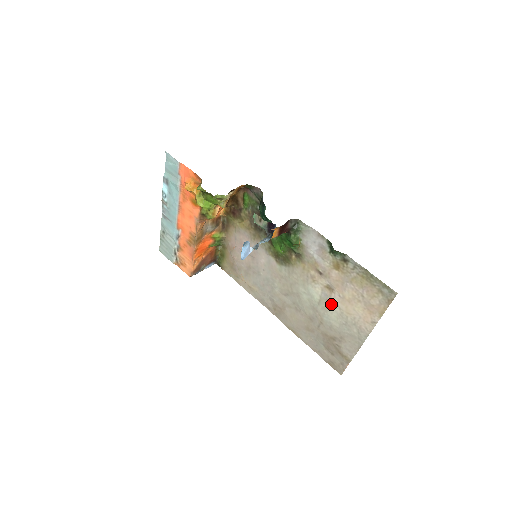
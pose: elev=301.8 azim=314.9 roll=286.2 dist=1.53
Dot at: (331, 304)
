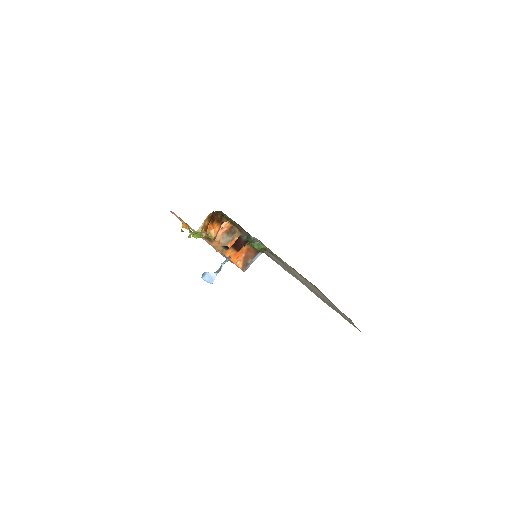
Dot at: occluded
